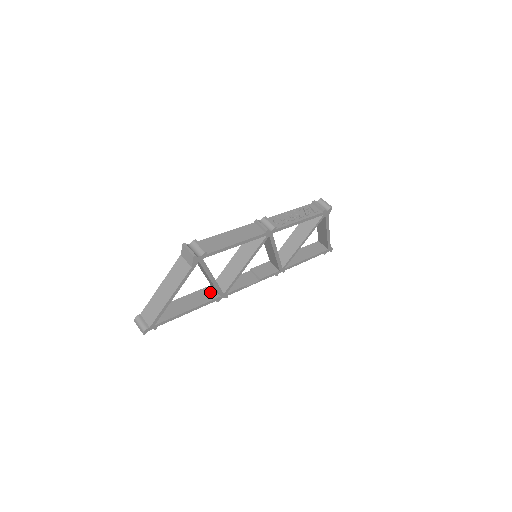
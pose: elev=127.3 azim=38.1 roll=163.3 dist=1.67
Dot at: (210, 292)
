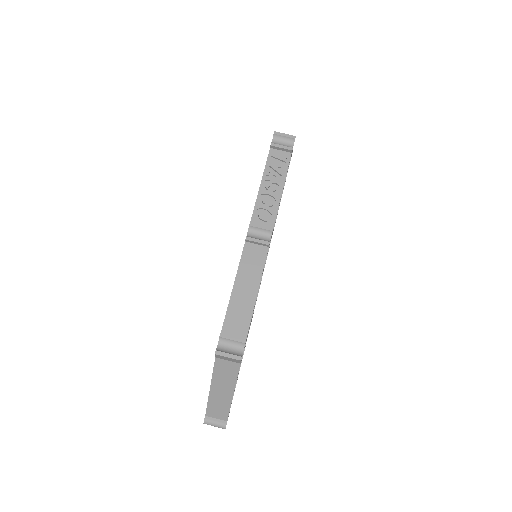
Dot at: occluded
